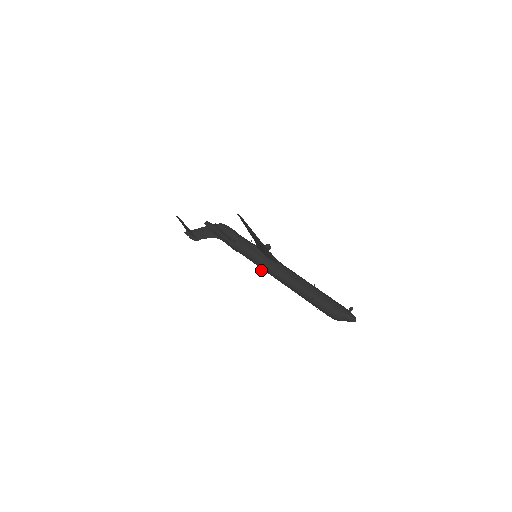
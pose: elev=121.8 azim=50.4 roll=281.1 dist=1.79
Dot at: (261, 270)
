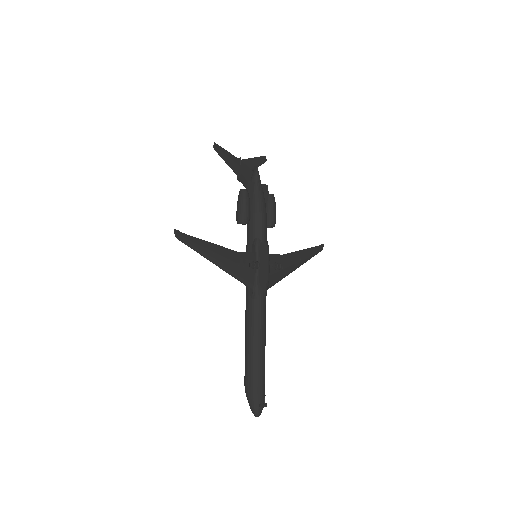
Dot at: (308, 254)
